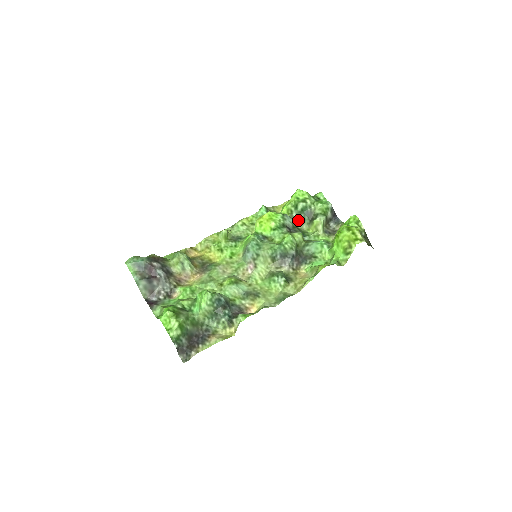
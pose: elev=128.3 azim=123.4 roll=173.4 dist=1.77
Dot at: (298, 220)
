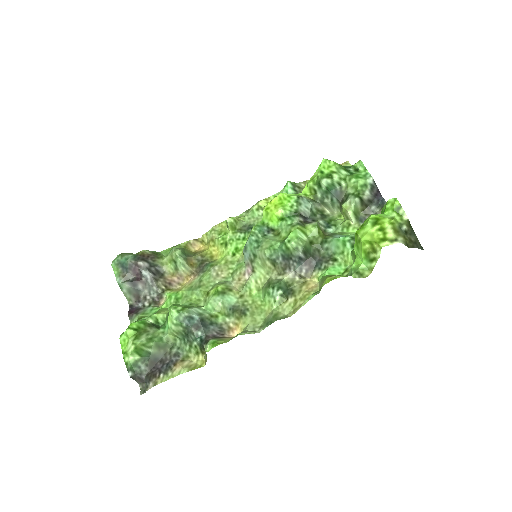
Dot at: (324, 203)
